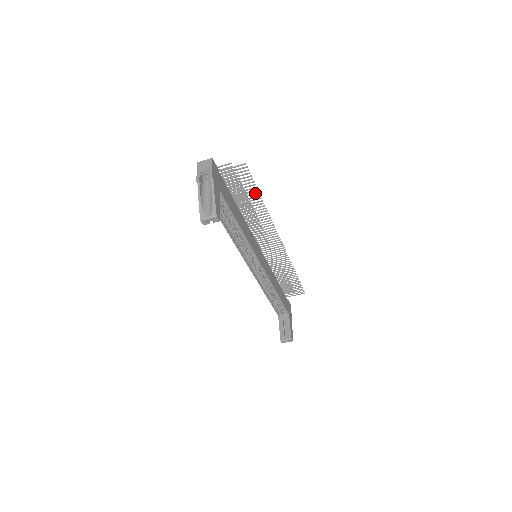
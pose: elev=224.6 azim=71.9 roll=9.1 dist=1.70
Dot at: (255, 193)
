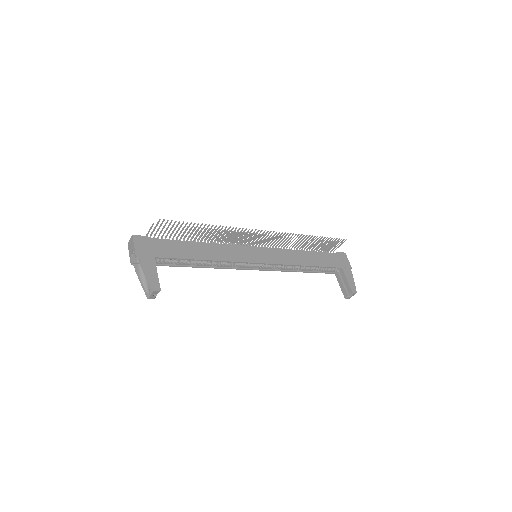
Dot at: (196, 226)
